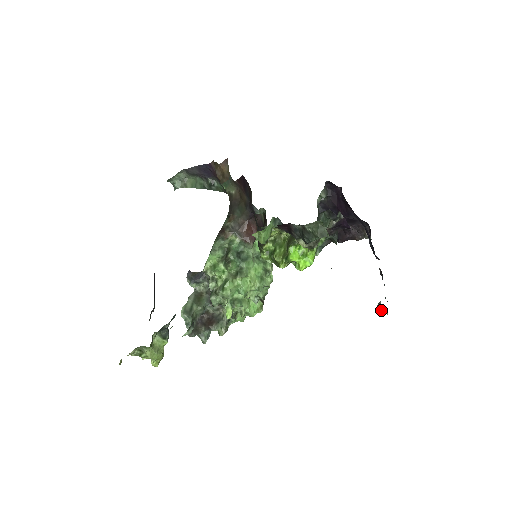
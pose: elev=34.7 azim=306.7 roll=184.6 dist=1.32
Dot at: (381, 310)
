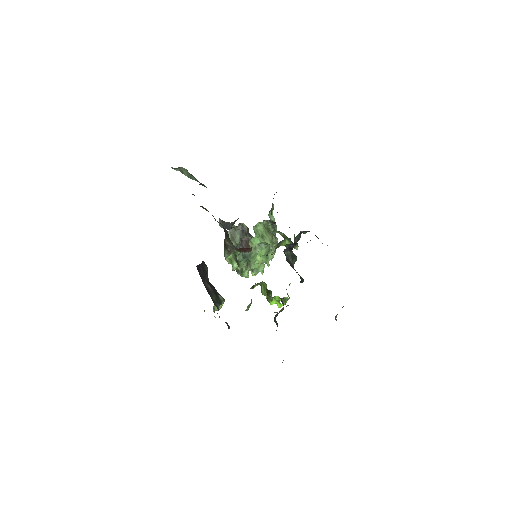
Dot at: occluded
